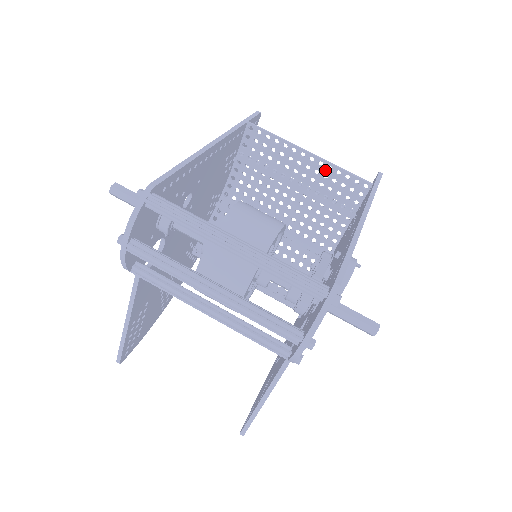
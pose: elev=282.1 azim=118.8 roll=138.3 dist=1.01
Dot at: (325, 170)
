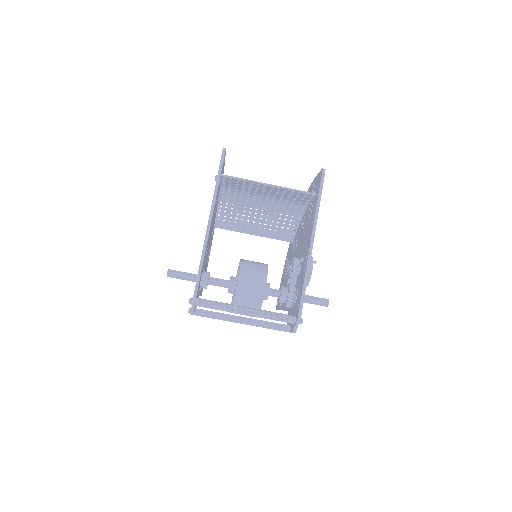
Dot at: (283, 190)
